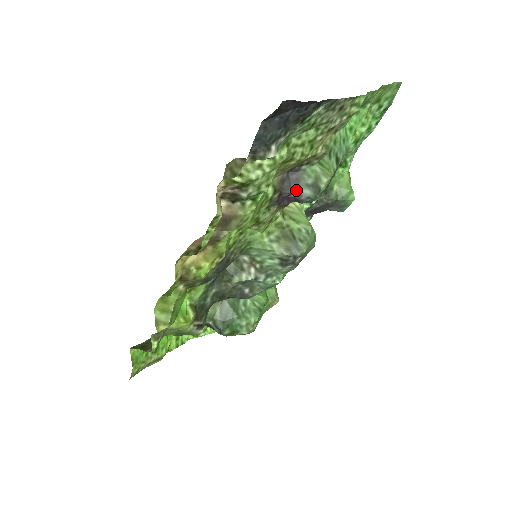
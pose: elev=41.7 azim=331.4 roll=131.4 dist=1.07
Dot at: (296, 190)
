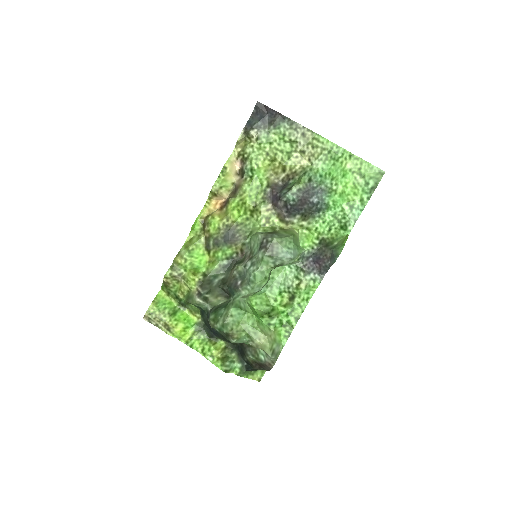
Dot at: (281, 191)
